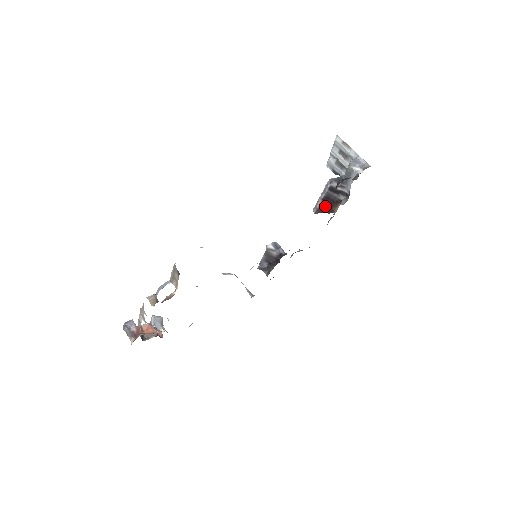
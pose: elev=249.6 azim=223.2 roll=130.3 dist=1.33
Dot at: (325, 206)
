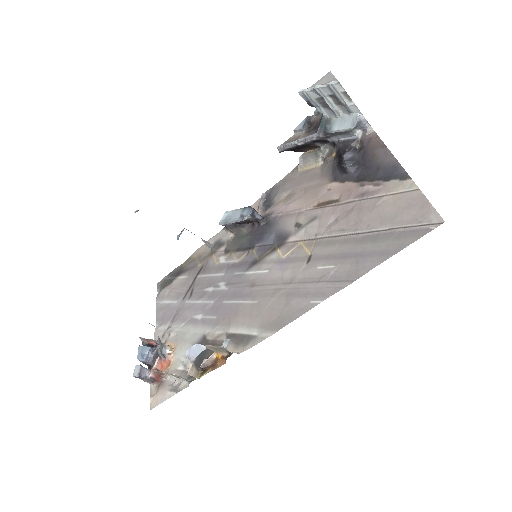
Dot at: (297, 148)
